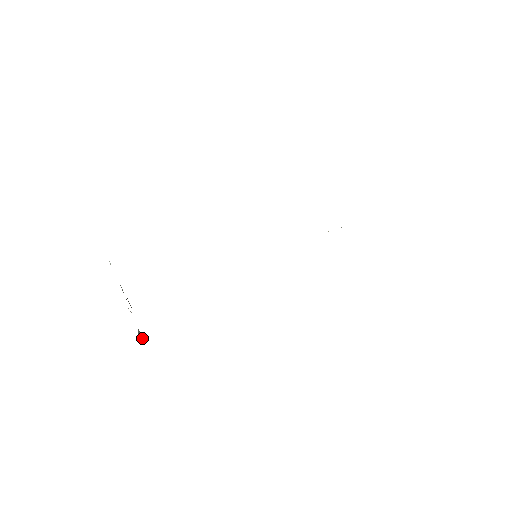
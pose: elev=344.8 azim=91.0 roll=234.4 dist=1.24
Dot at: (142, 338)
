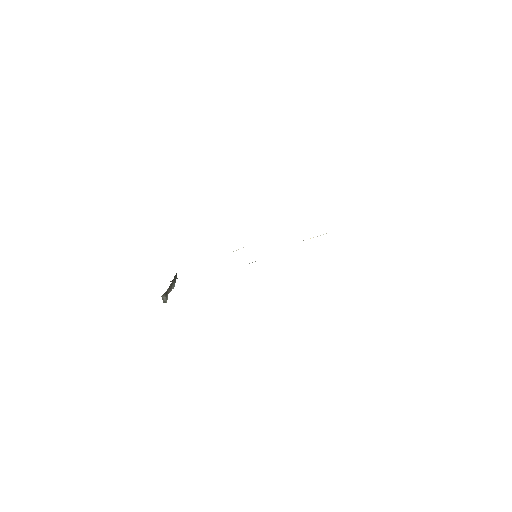
Dot at: (165, 302)
